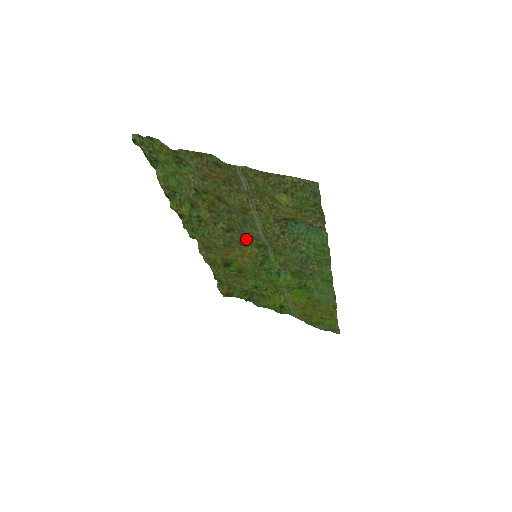
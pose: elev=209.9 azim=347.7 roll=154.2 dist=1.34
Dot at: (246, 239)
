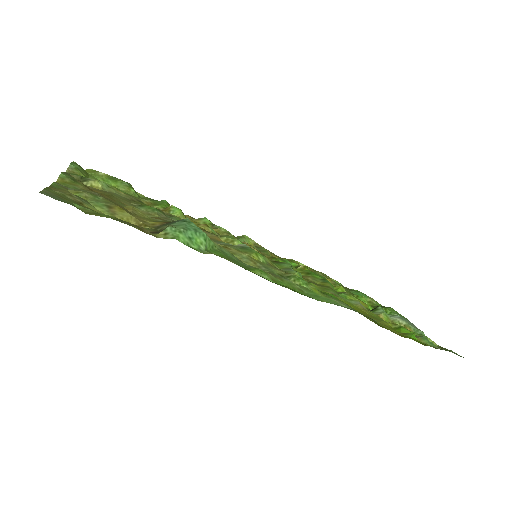
Dot at: (230, 238)
